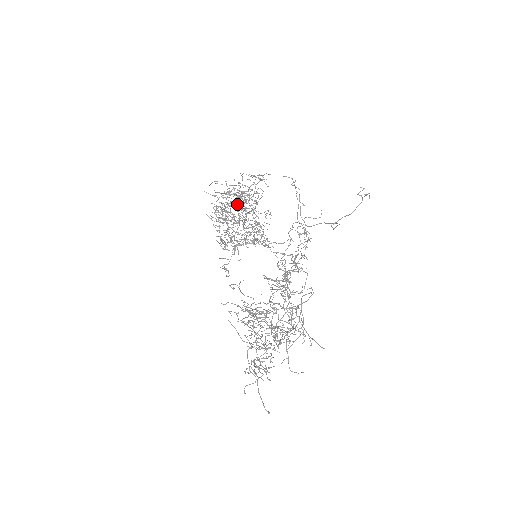
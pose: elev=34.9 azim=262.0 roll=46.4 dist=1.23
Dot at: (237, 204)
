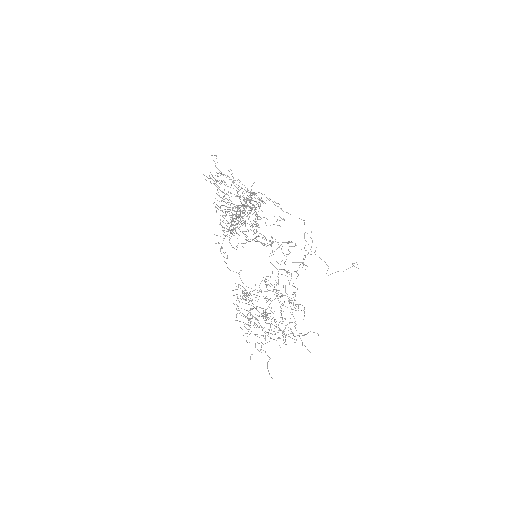
Dot at: occluded
